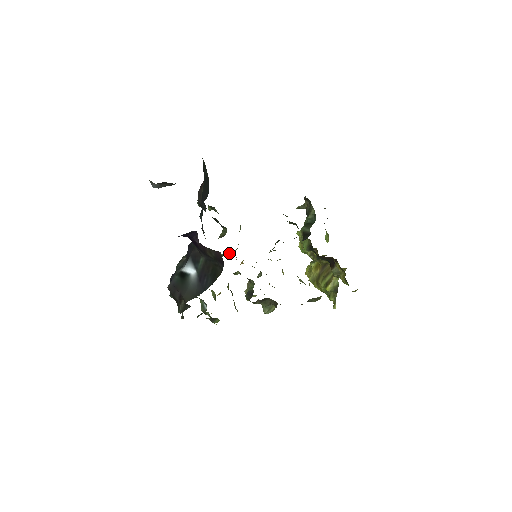
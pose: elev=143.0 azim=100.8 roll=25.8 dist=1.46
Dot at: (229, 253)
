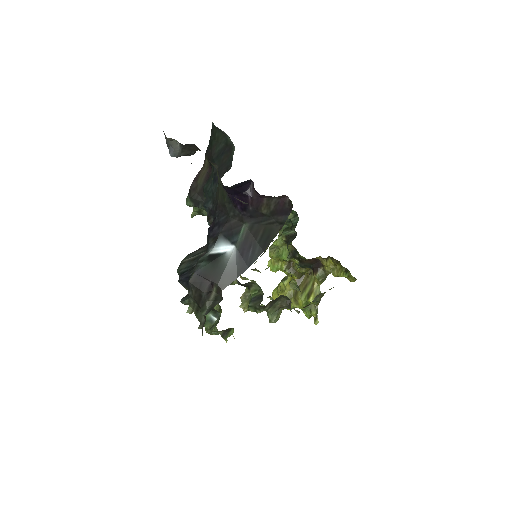
Dot at: occluded
